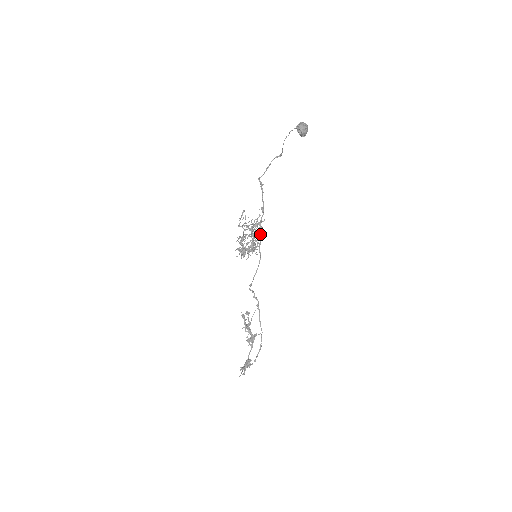
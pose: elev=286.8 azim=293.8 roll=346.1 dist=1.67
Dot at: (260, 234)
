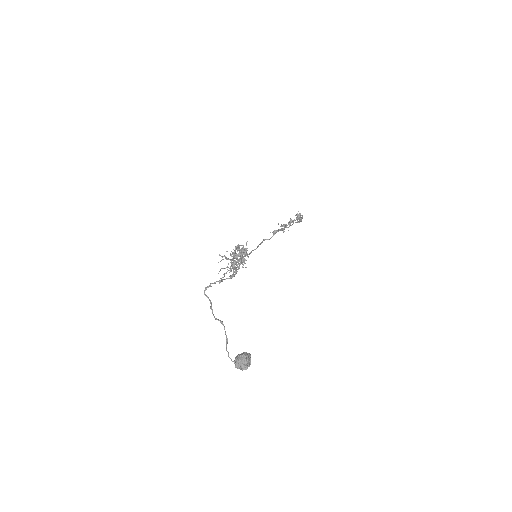
Dot at: occluded
